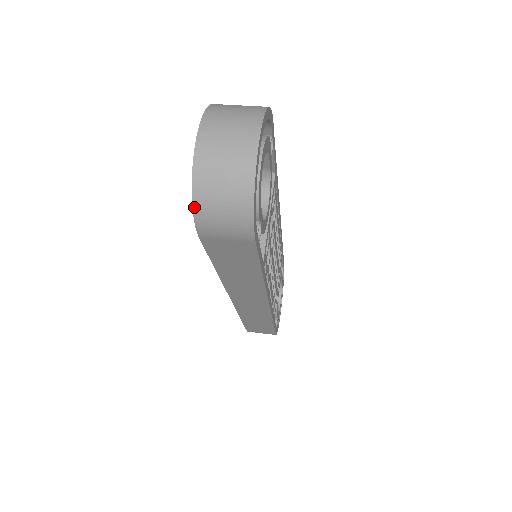
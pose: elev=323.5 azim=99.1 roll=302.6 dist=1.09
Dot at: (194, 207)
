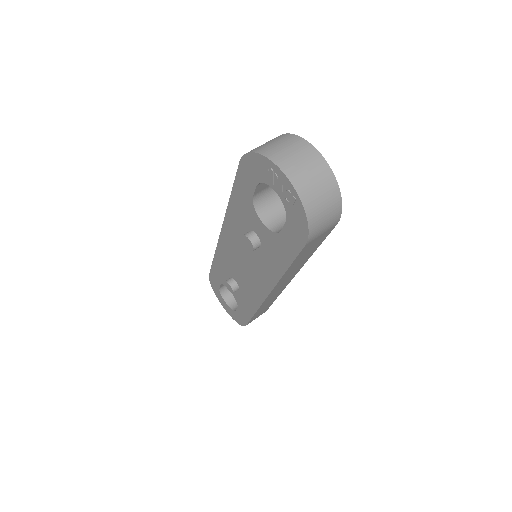
Dot at: (309, 223)
